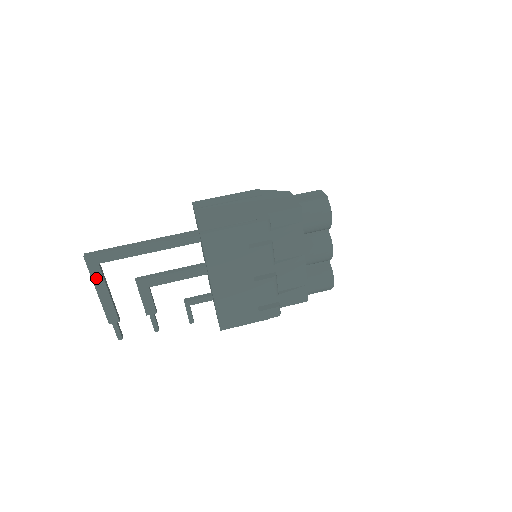
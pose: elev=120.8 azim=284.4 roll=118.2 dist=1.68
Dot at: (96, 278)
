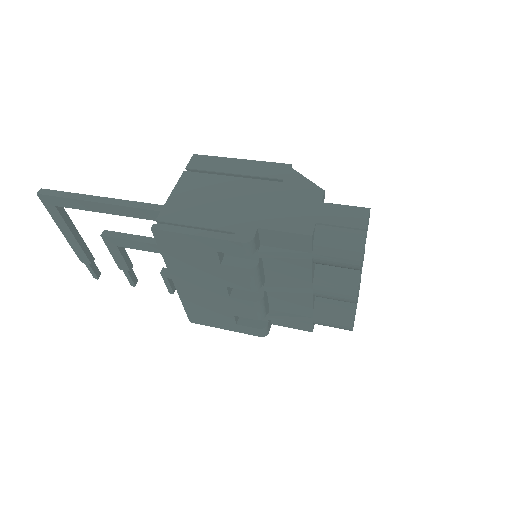
Dot at: (56, 218)
